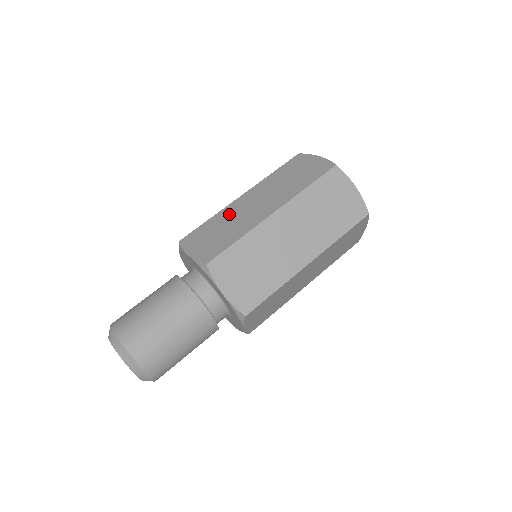
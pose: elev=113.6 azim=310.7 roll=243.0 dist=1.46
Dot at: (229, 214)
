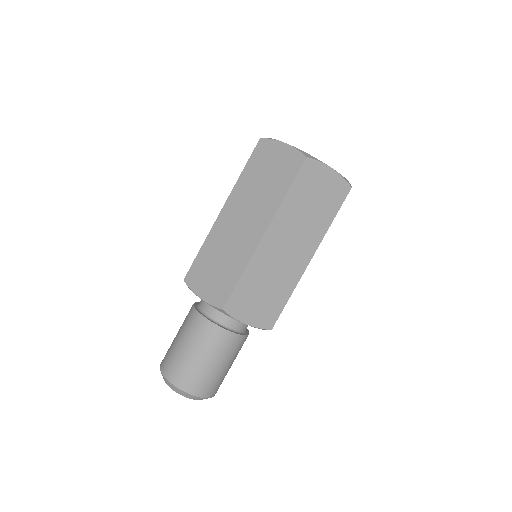
Dot at: (219, 240)
